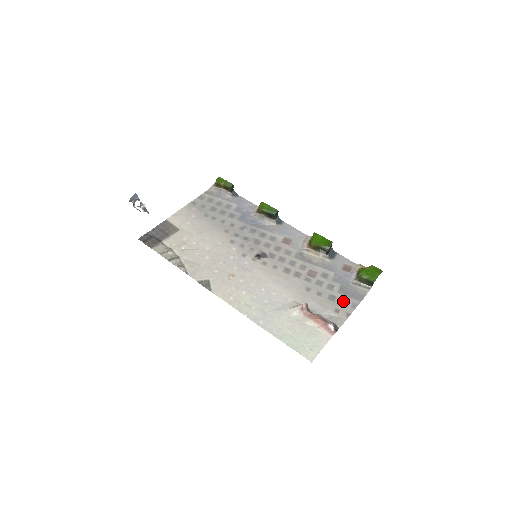
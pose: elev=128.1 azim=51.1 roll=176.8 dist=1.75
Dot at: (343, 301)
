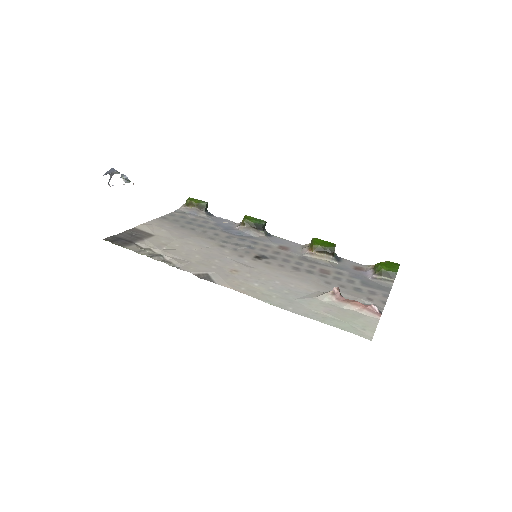
Dot at: (371, 292)
